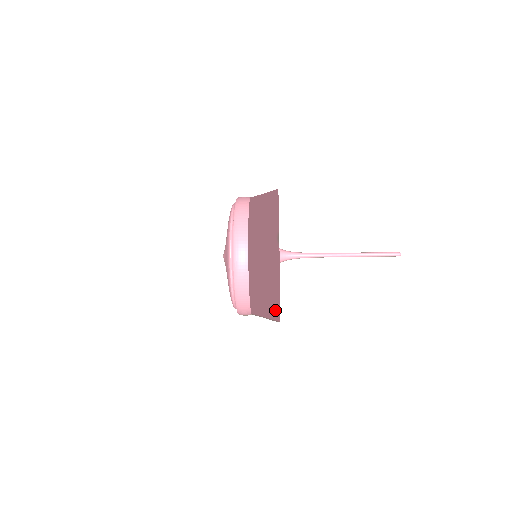
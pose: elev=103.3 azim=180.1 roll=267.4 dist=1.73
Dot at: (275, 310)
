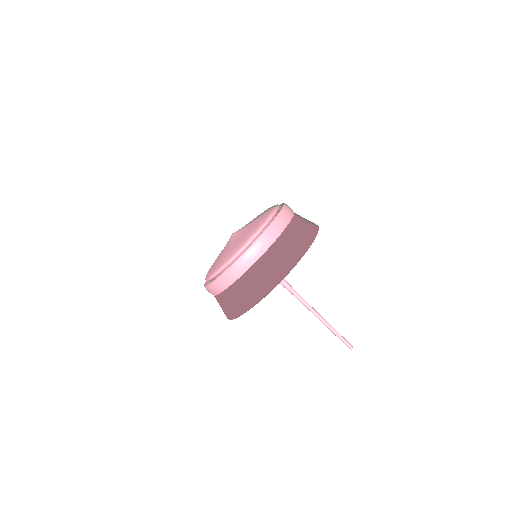
Dot at: (226, 316)
